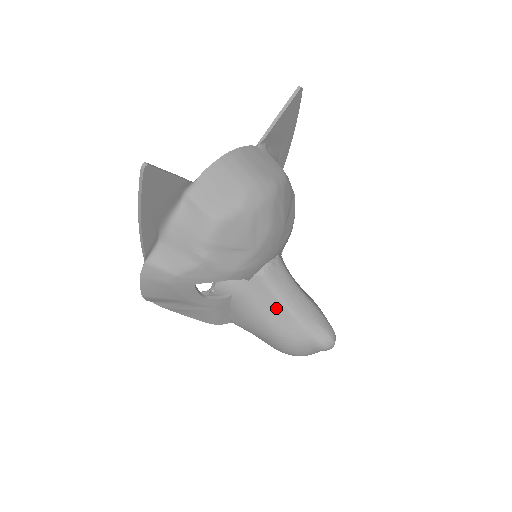
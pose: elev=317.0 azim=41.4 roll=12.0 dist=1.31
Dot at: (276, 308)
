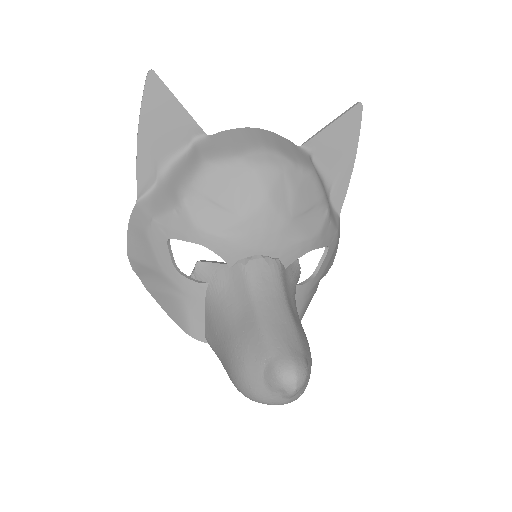
Dot at: (245, 309)
